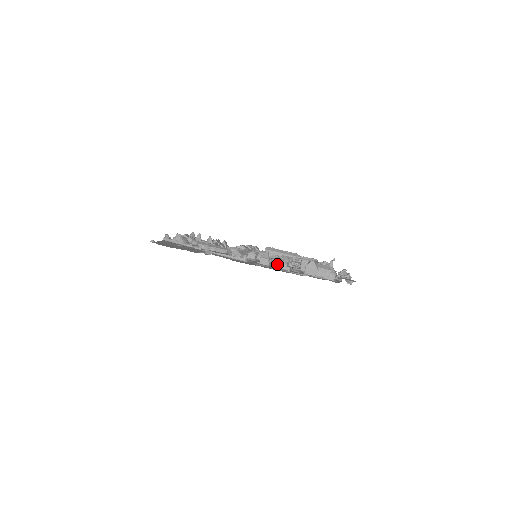
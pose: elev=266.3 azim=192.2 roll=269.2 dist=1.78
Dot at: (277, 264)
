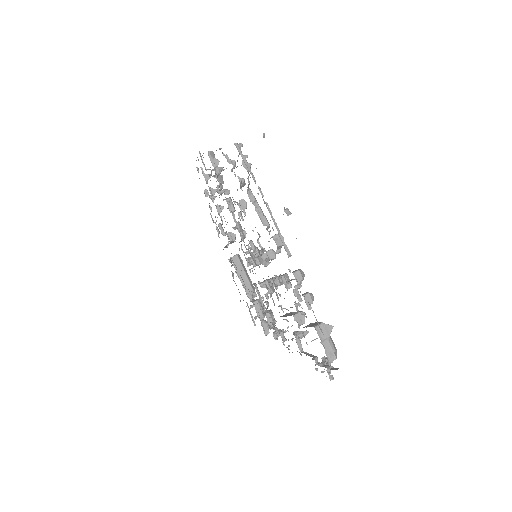
Dot at: (296, 290)
